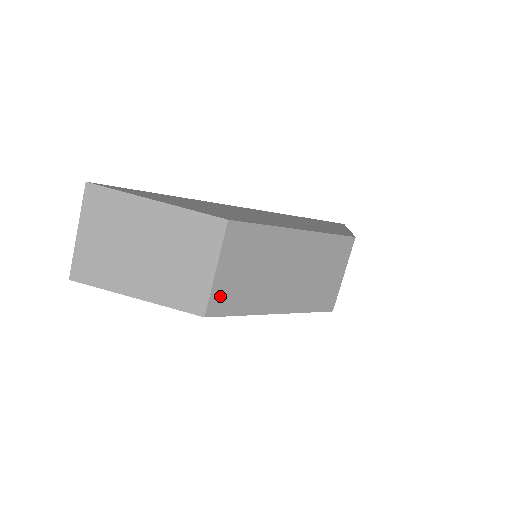
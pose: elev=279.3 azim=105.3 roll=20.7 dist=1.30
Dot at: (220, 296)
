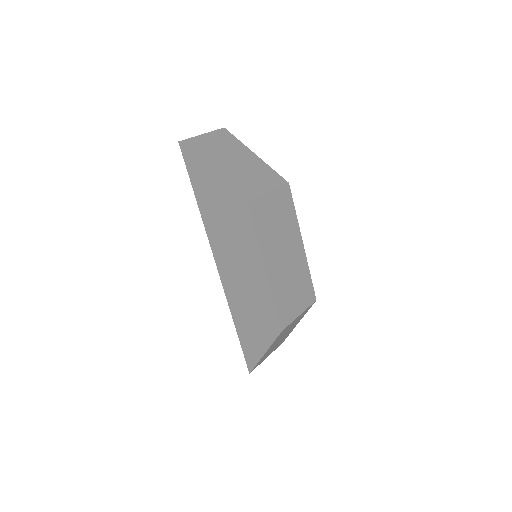
Dot at: (260, 208)
